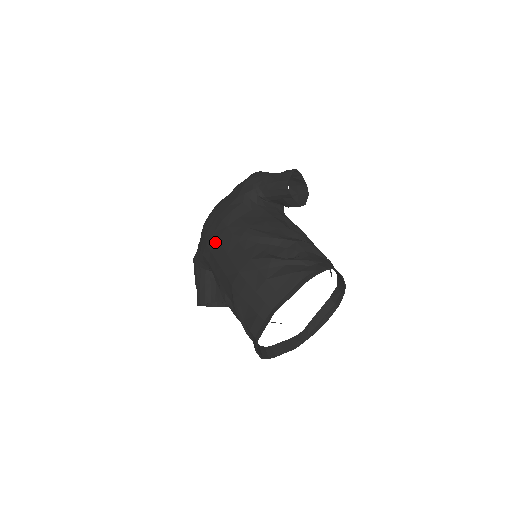
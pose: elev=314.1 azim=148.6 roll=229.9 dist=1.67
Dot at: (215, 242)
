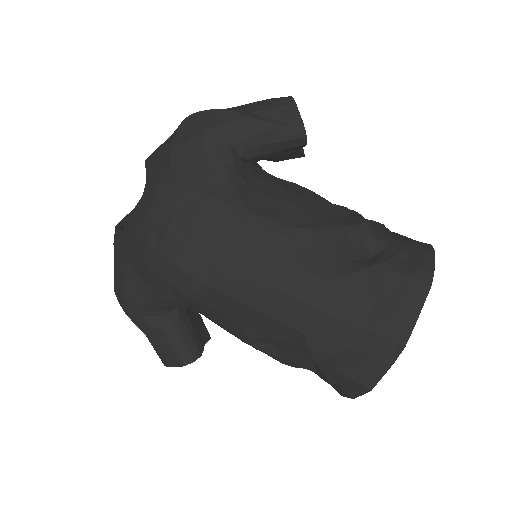
Dot at: (220, 270)
